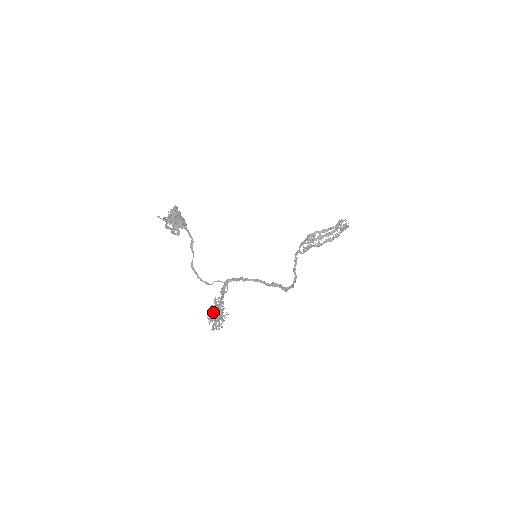
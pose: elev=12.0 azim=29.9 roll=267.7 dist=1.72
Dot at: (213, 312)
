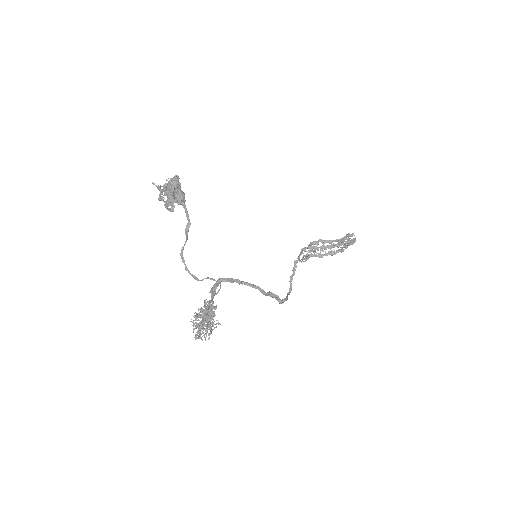
Dot at: (200, 317)
